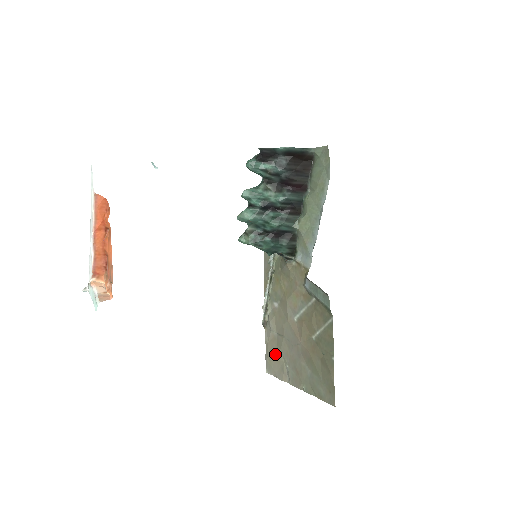
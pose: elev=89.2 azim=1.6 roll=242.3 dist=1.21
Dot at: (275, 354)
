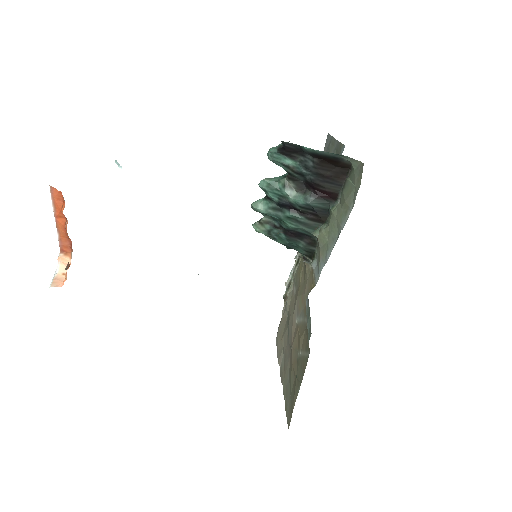
Dot at: (282, 333)
